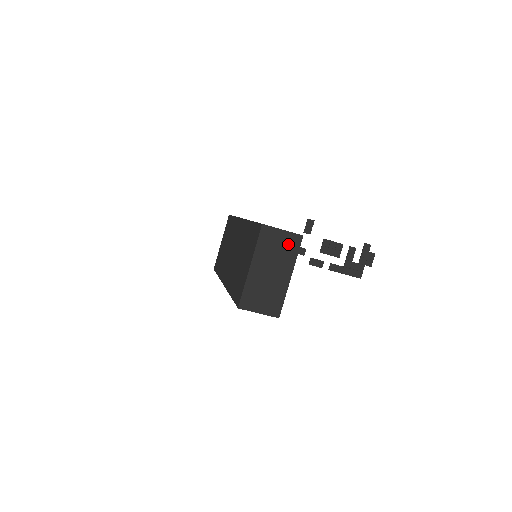
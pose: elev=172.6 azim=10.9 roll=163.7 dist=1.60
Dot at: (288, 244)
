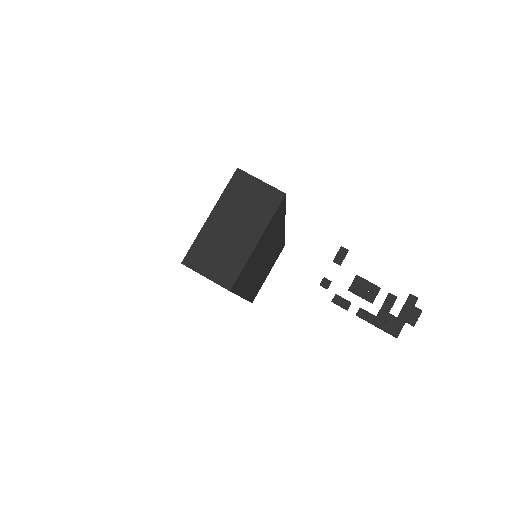
Dot at: (264, 199)
